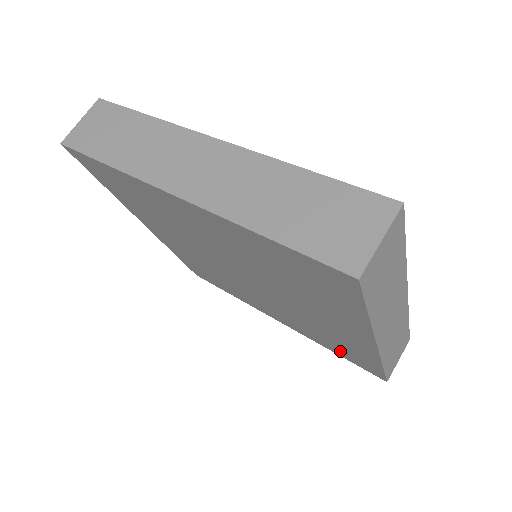
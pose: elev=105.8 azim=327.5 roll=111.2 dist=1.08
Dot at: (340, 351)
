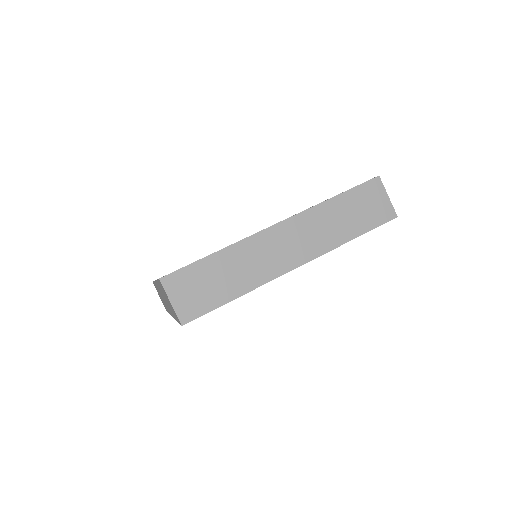
Dot at: occluded
